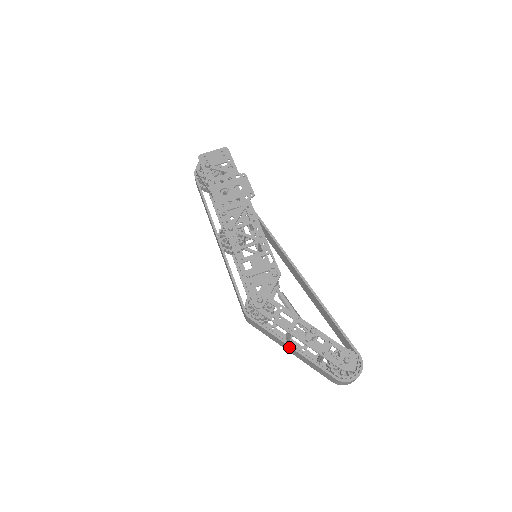
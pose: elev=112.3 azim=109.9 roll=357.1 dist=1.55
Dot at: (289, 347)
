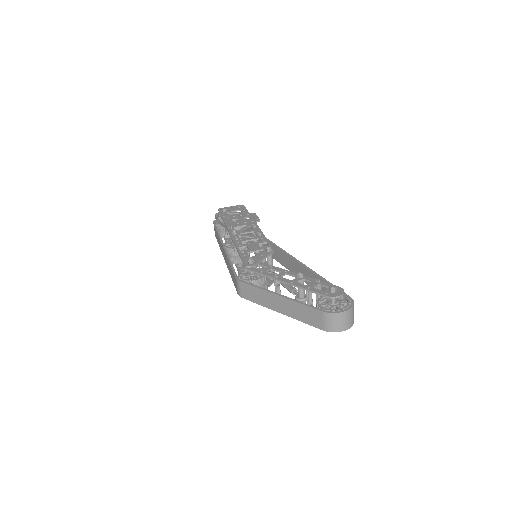
Dot at: (276, 297)
